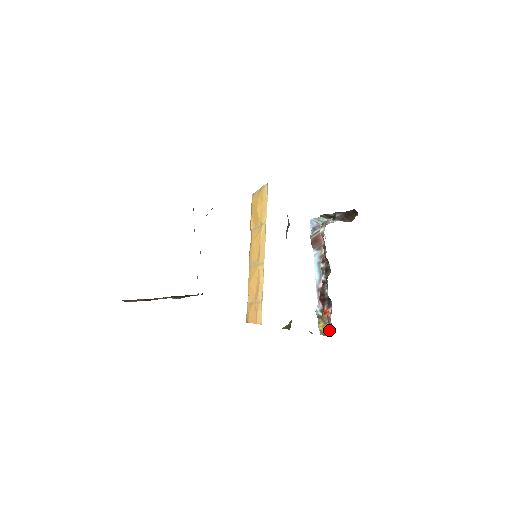
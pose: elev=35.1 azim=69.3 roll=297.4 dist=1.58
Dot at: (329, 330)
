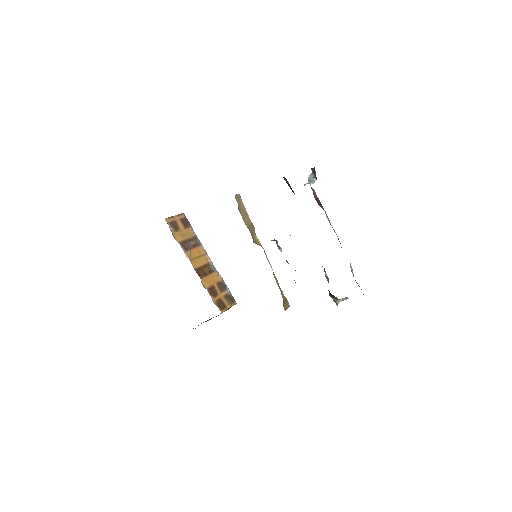
Dot at: occluded
